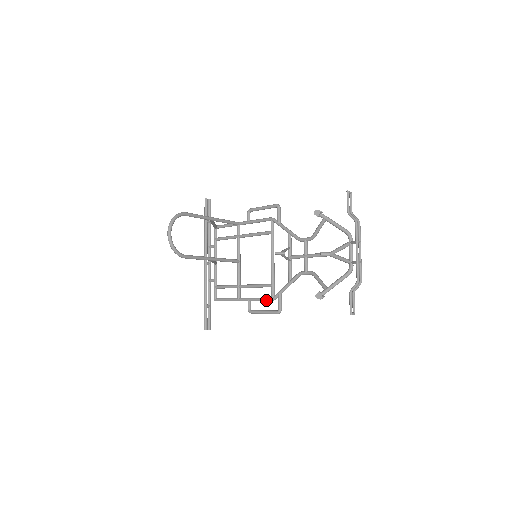
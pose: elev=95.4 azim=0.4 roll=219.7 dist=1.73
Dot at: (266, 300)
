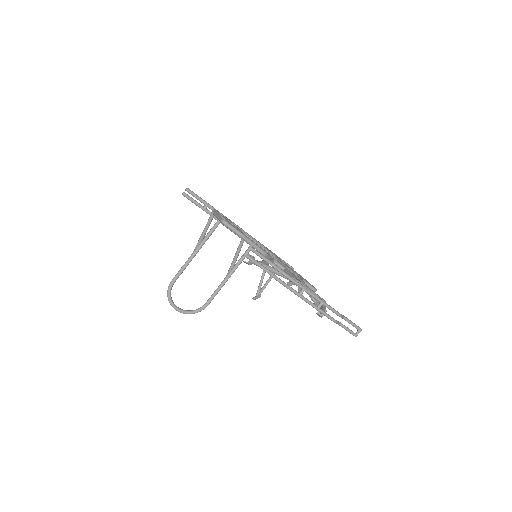
Dot at: occluded
